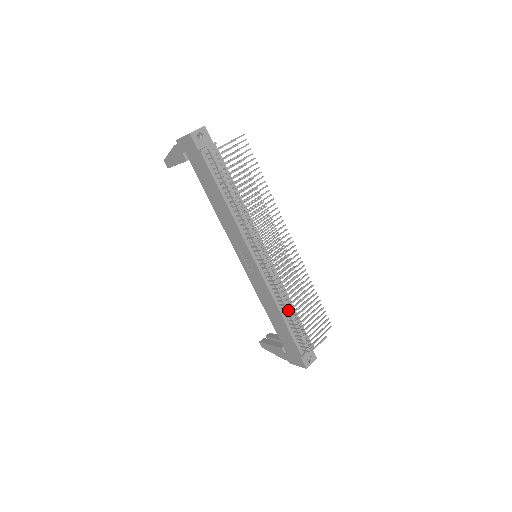
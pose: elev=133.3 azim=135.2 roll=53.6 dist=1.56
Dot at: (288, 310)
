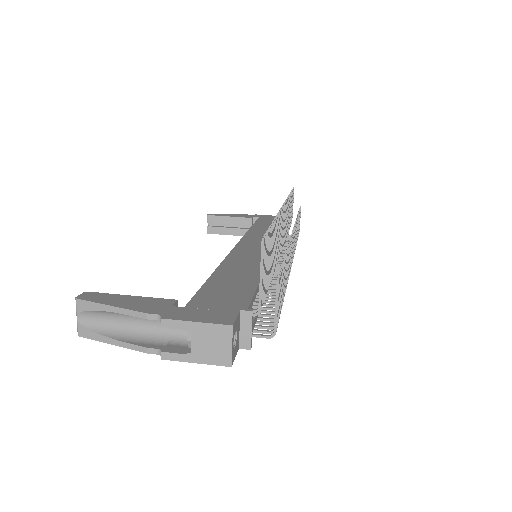
Dot at: occluded
